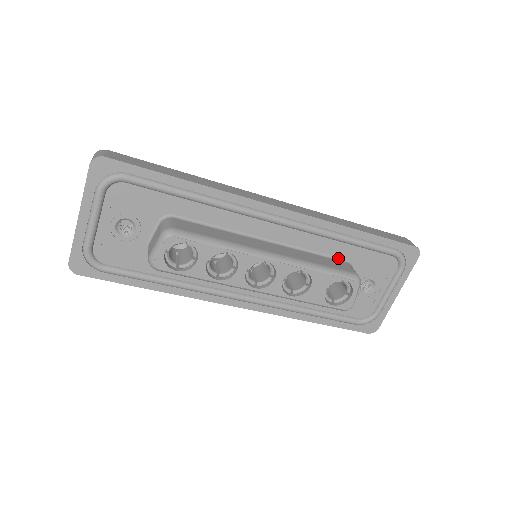
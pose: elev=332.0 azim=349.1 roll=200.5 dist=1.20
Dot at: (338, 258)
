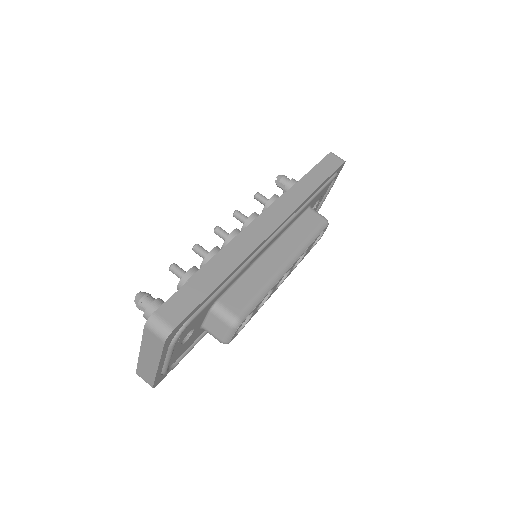
Dot at: (304, 211)
